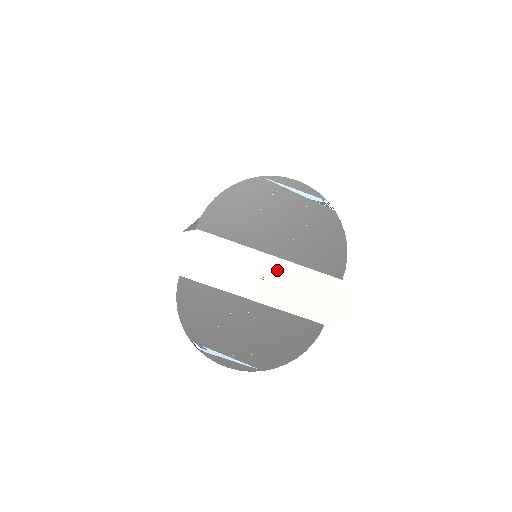
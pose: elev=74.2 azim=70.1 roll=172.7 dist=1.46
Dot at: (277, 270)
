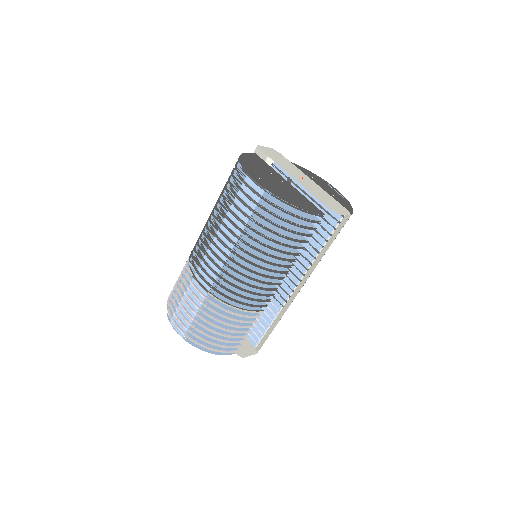
Dot at: (312, 183)
